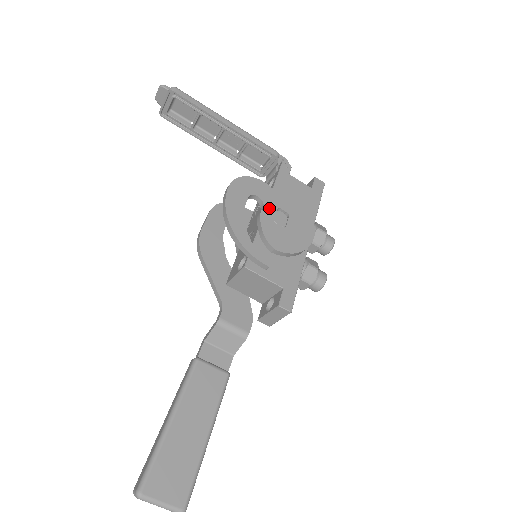
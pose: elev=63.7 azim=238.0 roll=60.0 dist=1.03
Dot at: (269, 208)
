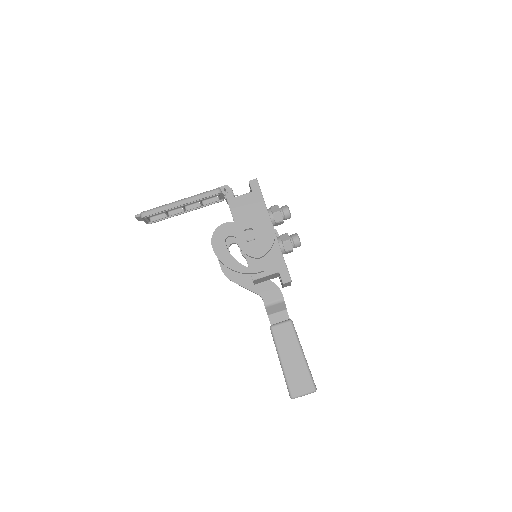
Dot at: (239, 236)
